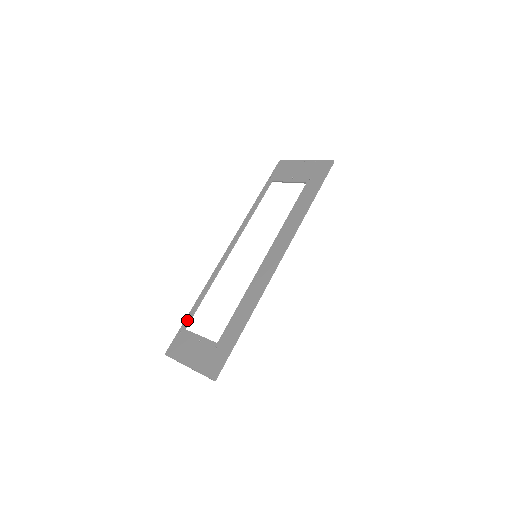
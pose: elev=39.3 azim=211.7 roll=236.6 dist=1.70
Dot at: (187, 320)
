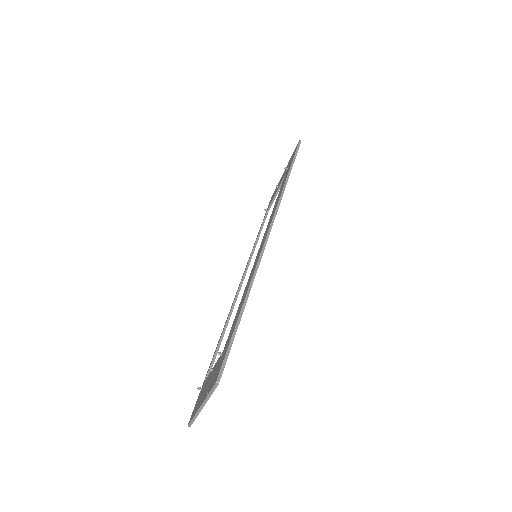
Dot at: (207, 372)
